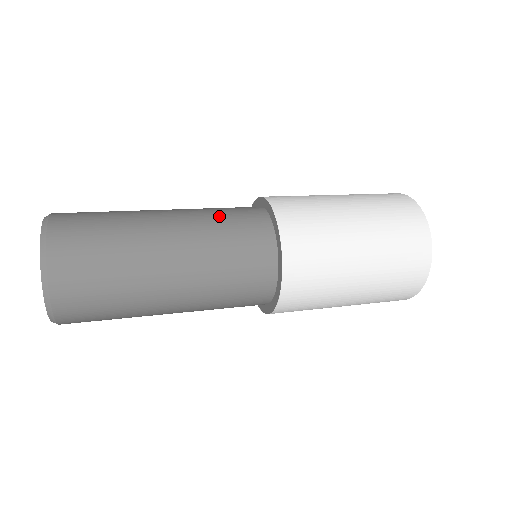
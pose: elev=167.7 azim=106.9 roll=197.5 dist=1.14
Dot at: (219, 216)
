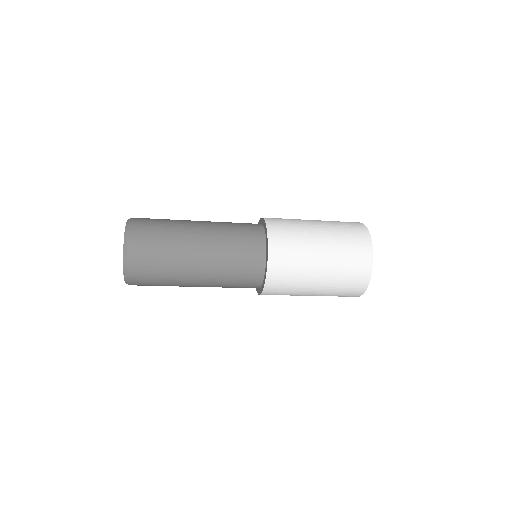
Dot at: (230, 222)
